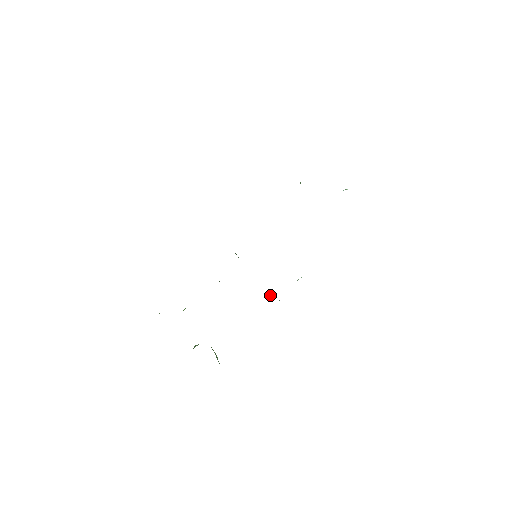
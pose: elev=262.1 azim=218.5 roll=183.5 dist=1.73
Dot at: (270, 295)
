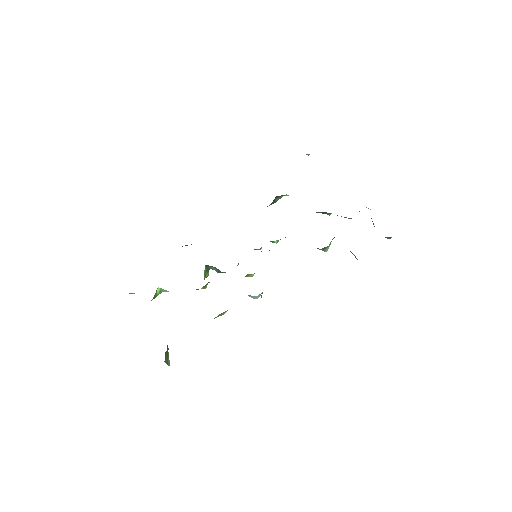
Dot at: occluded
